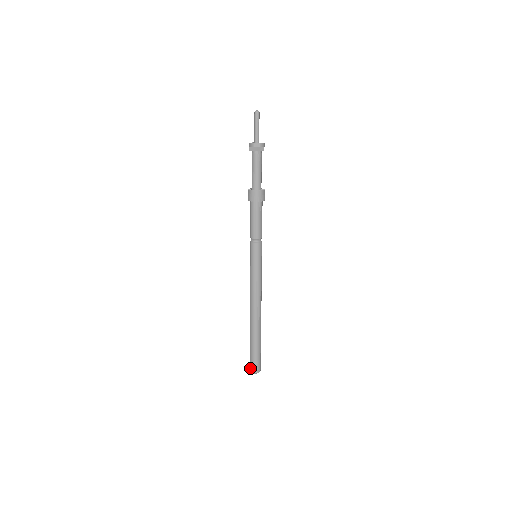
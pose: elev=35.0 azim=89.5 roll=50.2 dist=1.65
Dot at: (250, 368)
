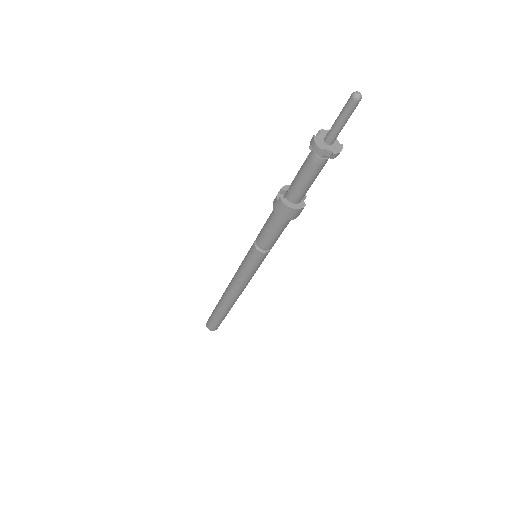
Dot at: (207, 325)
